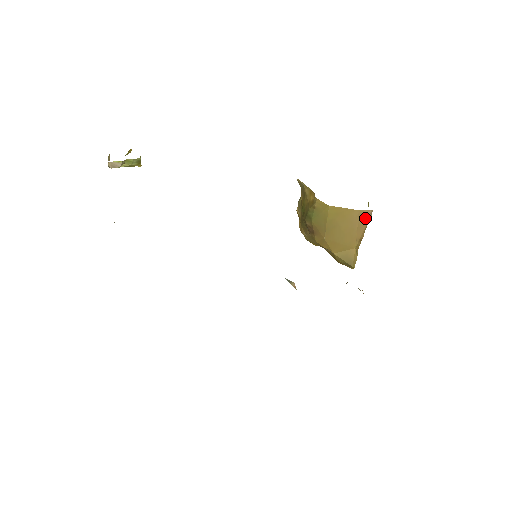
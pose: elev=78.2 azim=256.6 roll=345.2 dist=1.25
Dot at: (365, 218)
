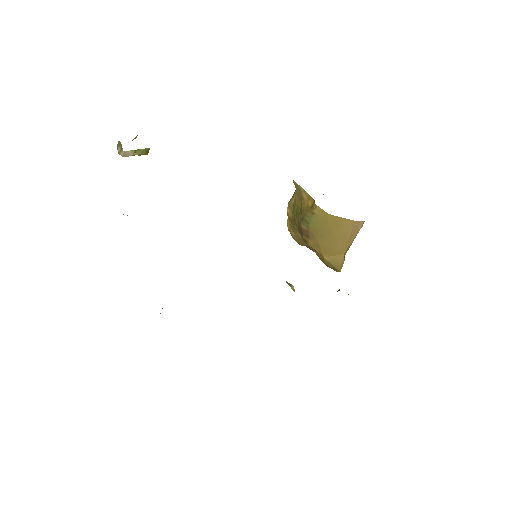
Dot at: (358, 228)
